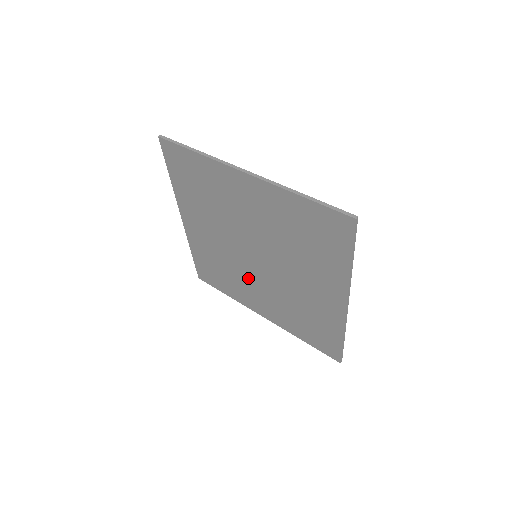
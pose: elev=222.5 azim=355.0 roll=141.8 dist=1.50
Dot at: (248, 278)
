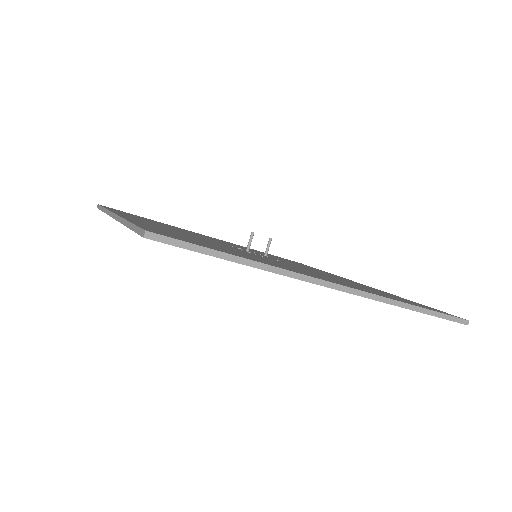
Dot at: occluded
